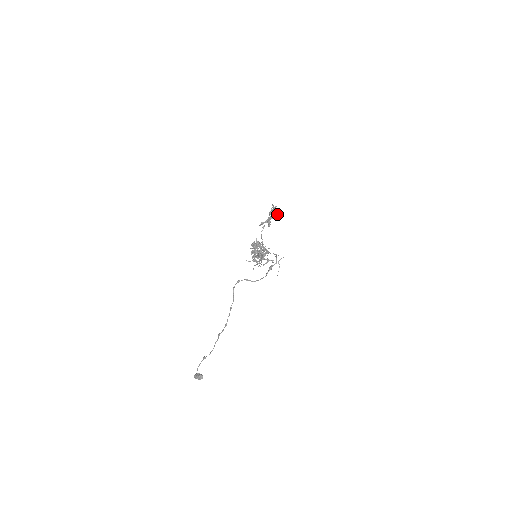
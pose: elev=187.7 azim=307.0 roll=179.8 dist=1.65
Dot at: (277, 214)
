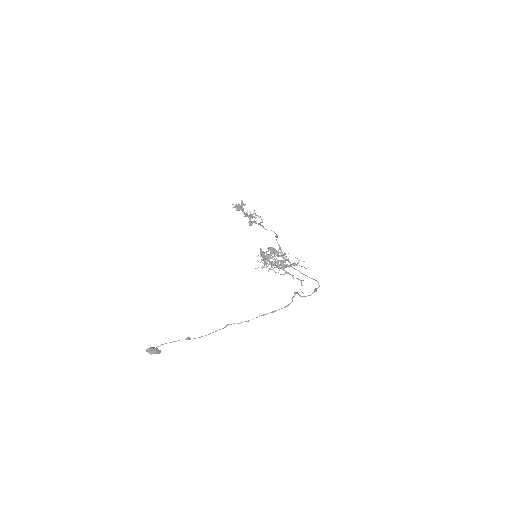
Dot at: occluded
